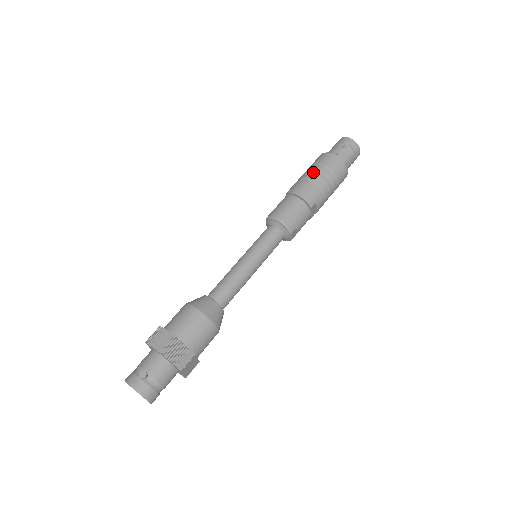
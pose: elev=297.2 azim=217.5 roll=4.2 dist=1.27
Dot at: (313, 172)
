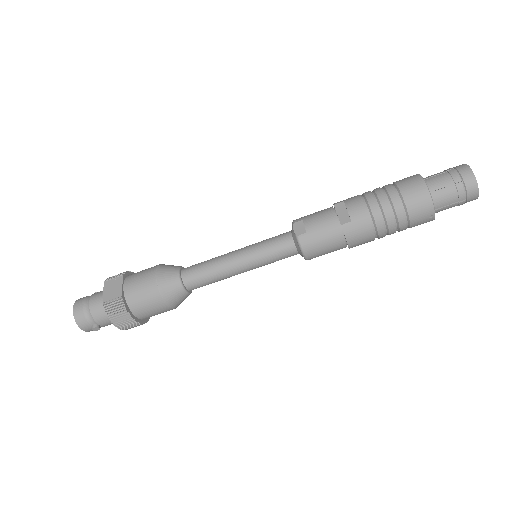
Dot at: (391, 225)
